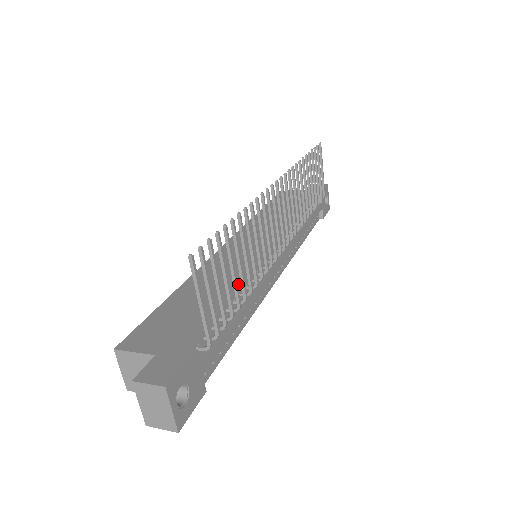
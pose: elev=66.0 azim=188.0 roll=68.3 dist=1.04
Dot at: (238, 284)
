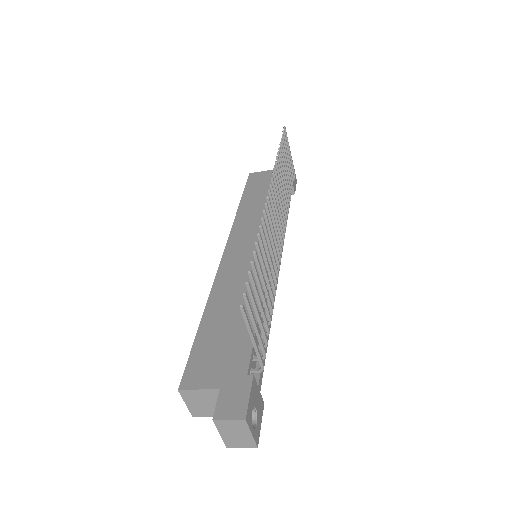
Dot at: occluded
